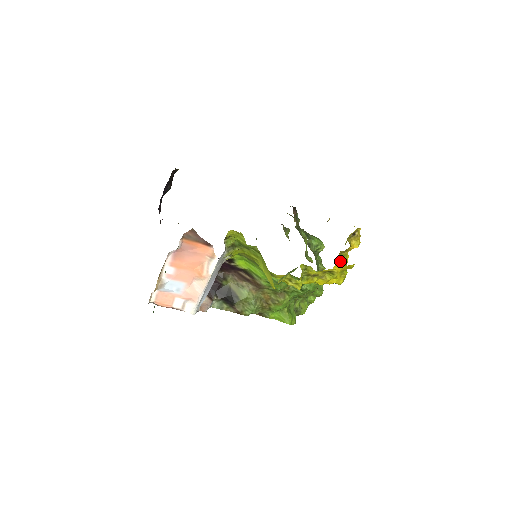
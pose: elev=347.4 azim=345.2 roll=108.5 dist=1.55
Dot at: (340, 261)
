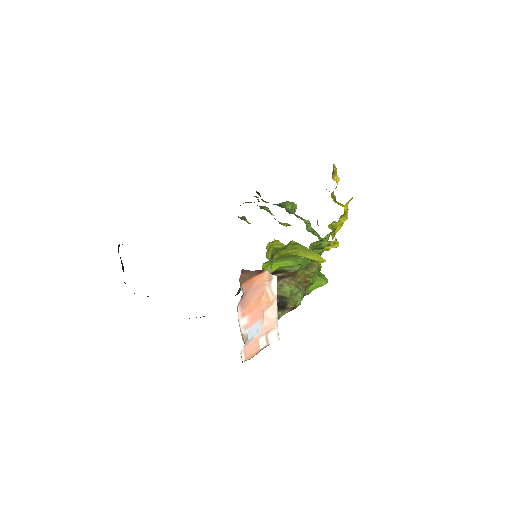
Dot at: (335, 201)
